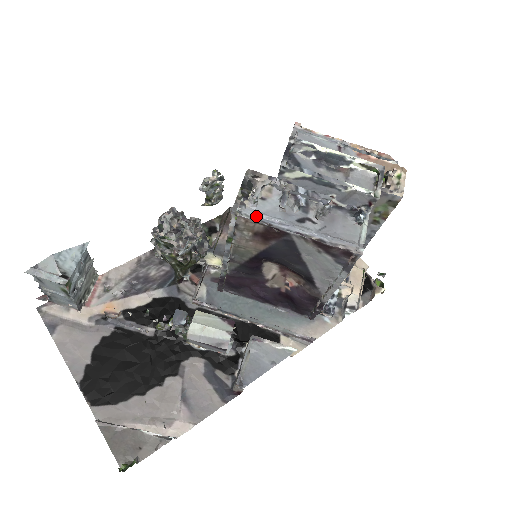
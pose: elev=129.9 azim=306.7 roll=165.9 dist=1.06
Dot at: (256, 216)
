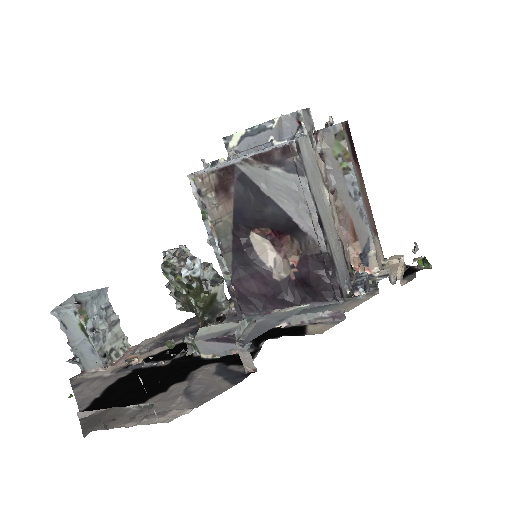
Dot at: (208, 170)
